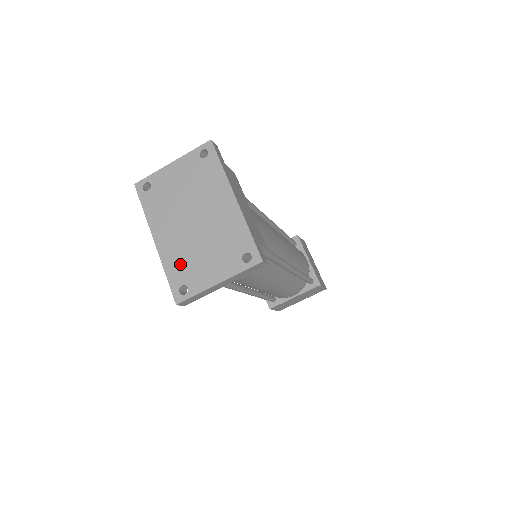
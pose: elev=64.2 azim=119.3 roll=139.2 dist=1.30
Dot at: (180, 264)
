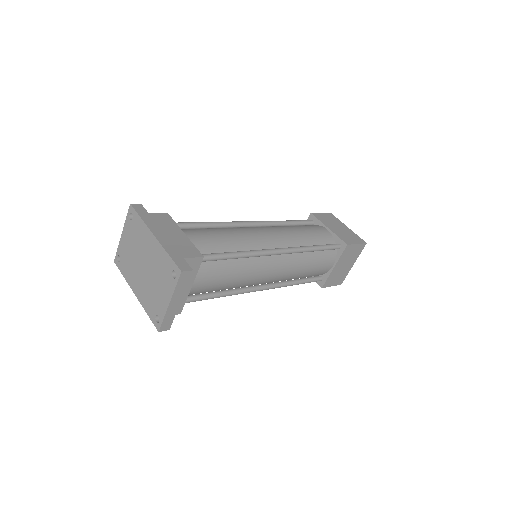
Dot at: (150, 302)
